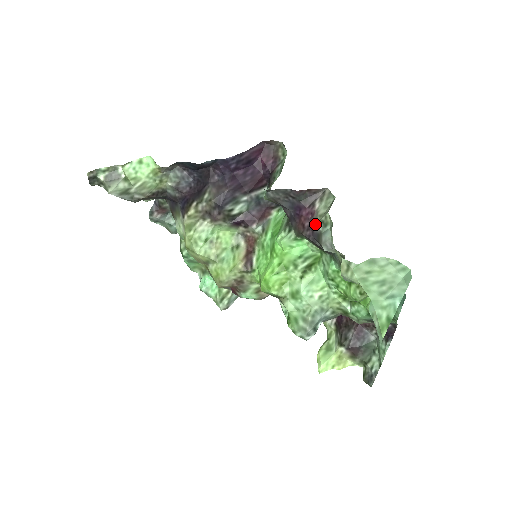
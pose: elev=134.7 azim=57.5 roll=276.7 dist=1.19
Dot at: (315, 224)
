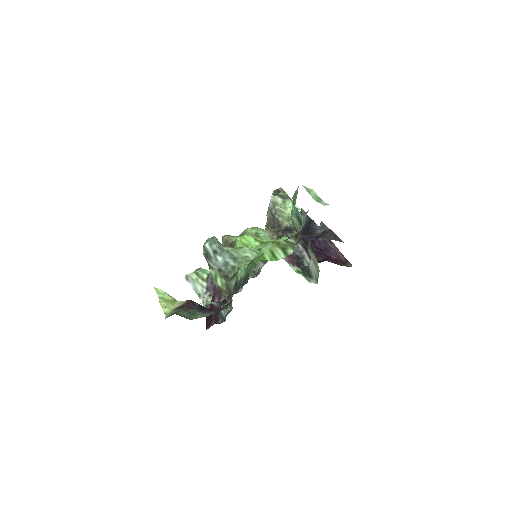
Dot at: occluded
